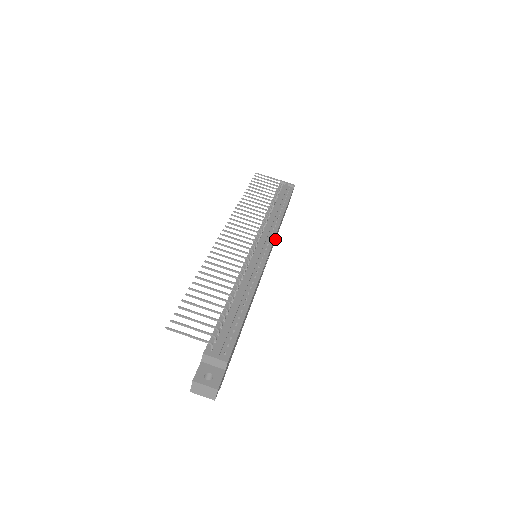
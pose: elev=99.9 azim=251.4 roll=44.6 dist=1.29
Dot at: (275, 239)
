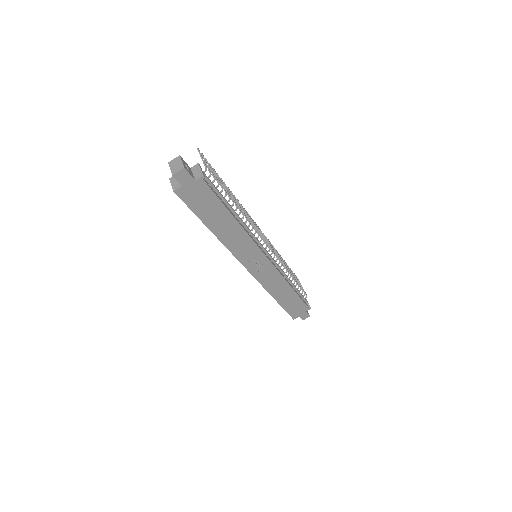
Dot at: (270, 290)
